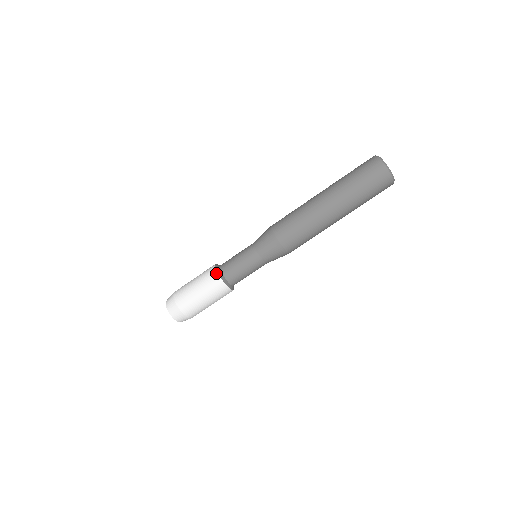
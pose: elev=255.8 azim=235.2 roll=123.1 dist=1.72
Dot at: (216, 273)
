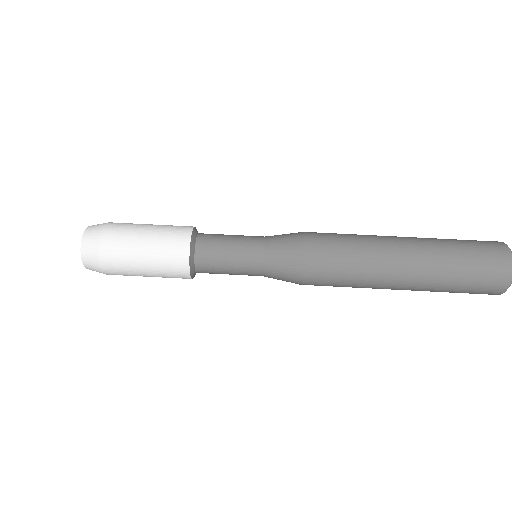
Dot at: (187, 241)
